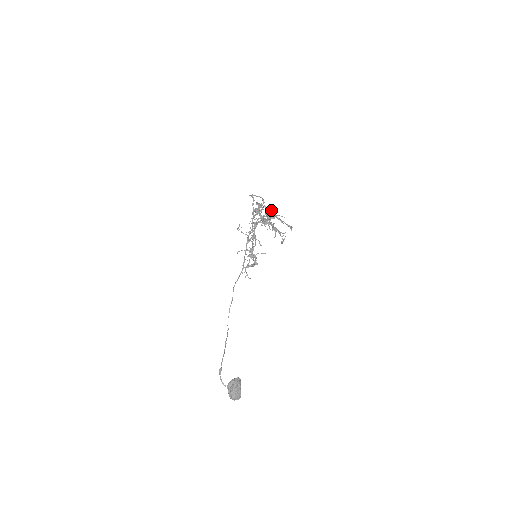
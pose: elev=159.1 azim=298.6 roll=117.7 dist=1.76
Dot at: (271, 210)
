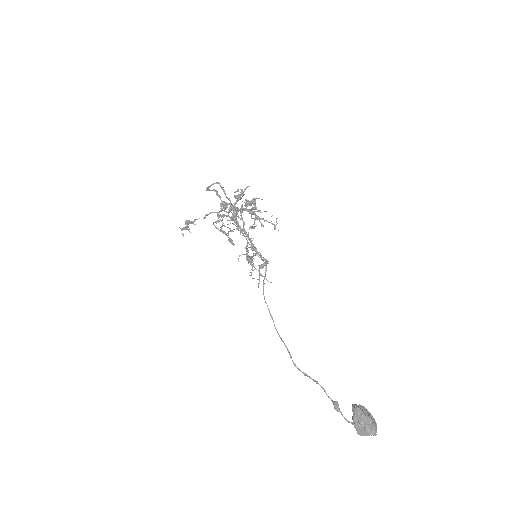
Dot at: (220, 214)
